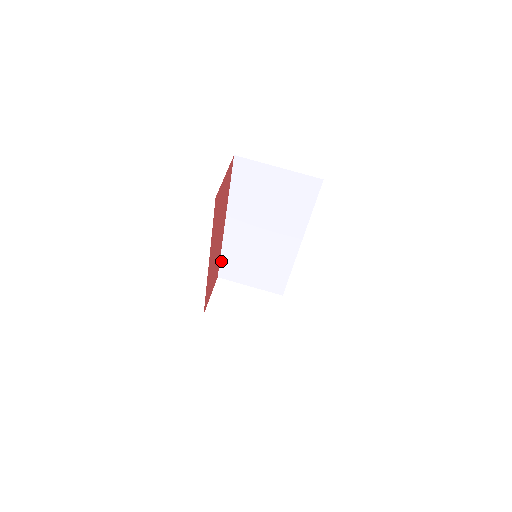
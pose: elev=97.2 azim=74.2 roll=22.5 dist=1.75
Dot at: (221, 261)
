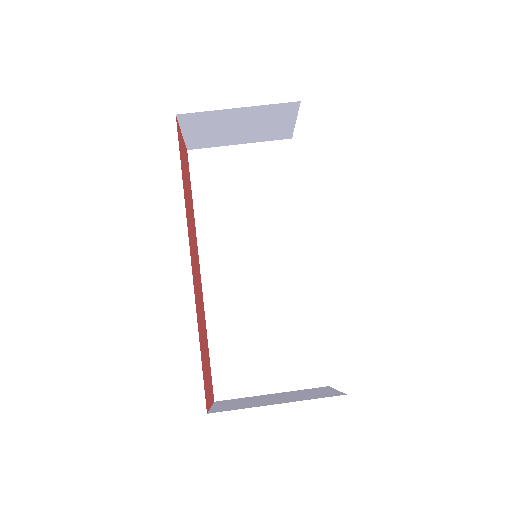
Dot at: (211, 354)
